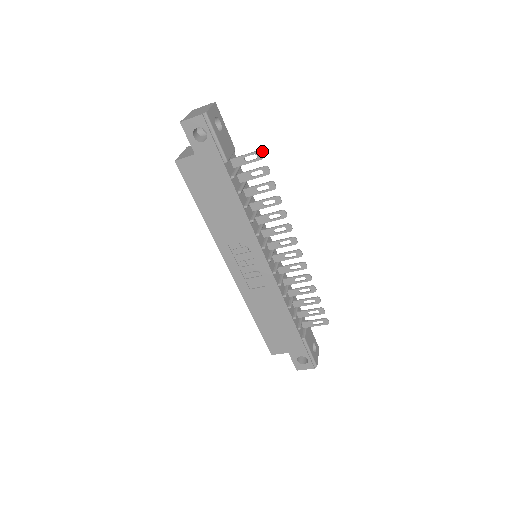
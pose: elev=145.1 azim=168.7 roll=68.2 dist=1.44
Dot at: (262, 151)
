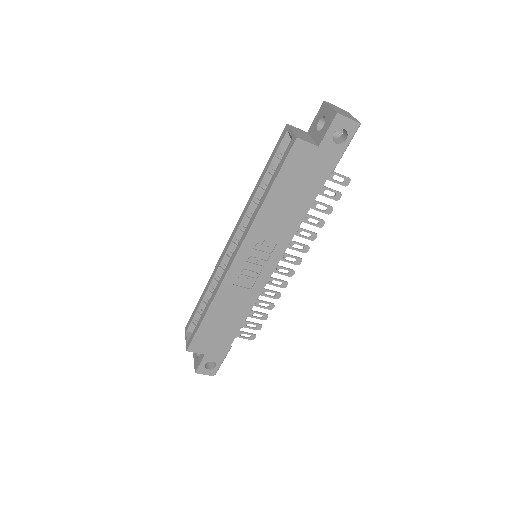
Dot at: (350, 180)
